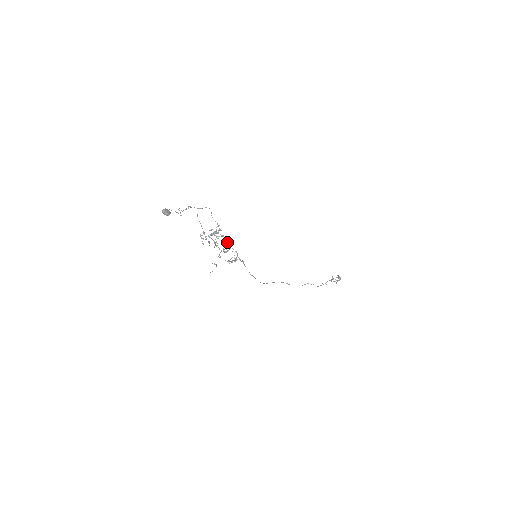
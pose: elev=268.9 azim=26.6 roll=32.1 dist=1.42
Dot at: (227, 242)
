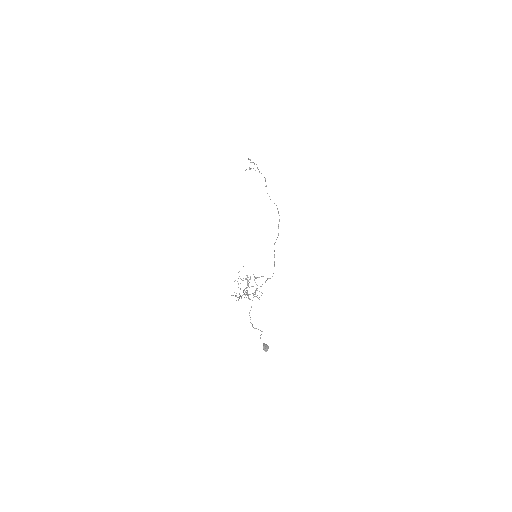
Dot at: occluded
